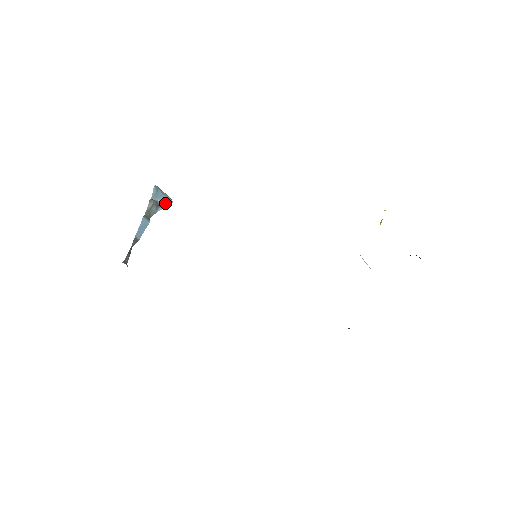
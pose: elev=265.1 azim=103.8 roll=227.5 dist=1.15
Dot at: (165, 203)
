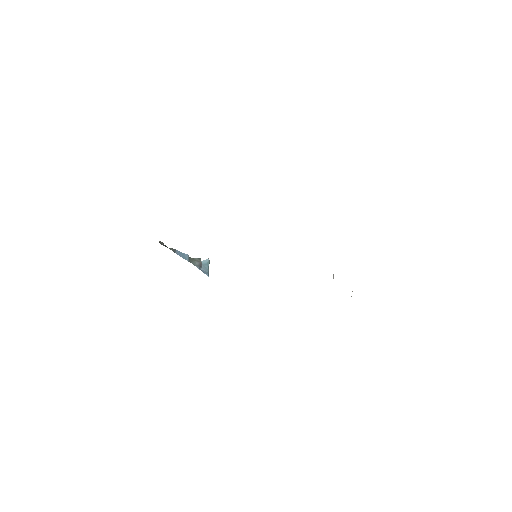
Dot at: (205, 272)
